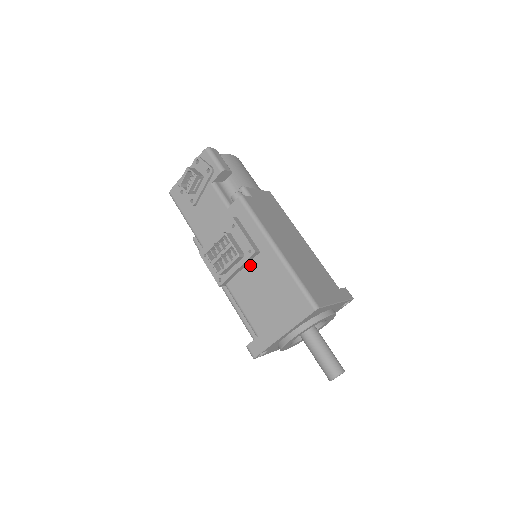
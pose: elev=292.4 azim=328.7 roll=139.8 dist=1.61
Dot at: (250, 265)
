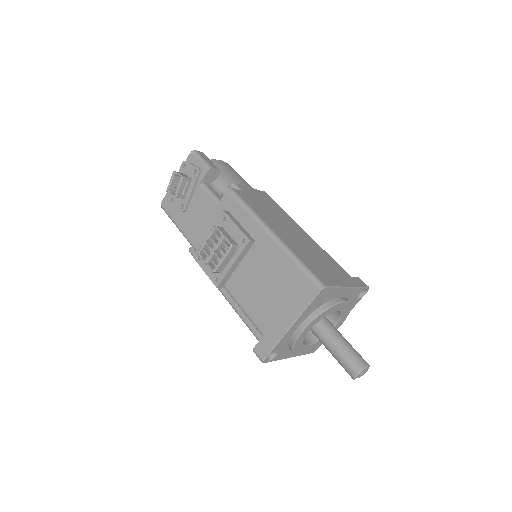
Dot at: (246, 258)
